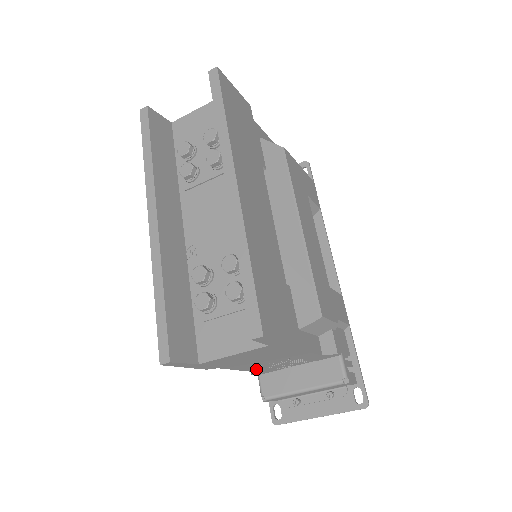
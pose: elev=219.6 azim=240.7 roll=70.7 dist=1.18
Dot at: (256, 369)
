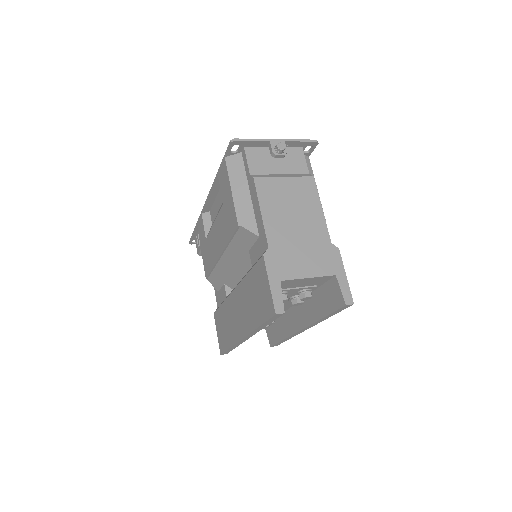
Dot at: occluded
